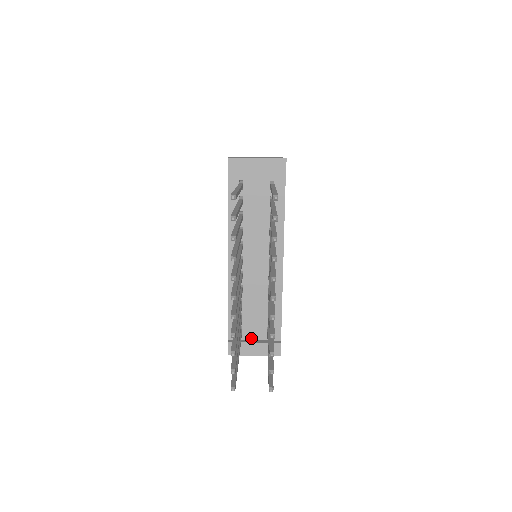
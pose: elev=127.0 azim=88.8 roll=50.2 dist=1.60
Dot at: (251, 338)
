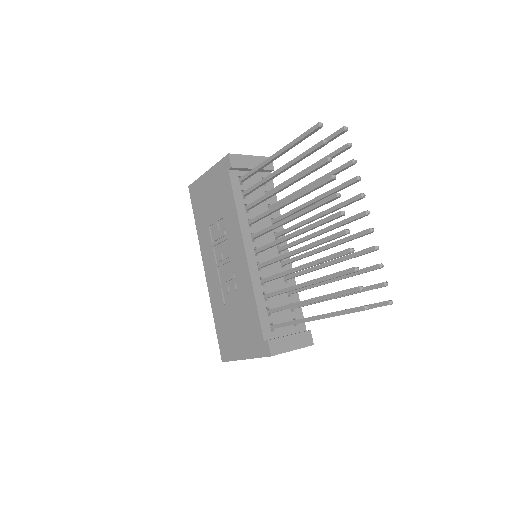
Dot at: (283, 334)
